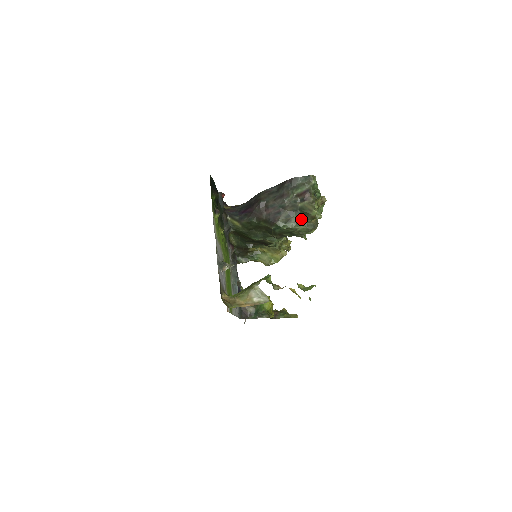
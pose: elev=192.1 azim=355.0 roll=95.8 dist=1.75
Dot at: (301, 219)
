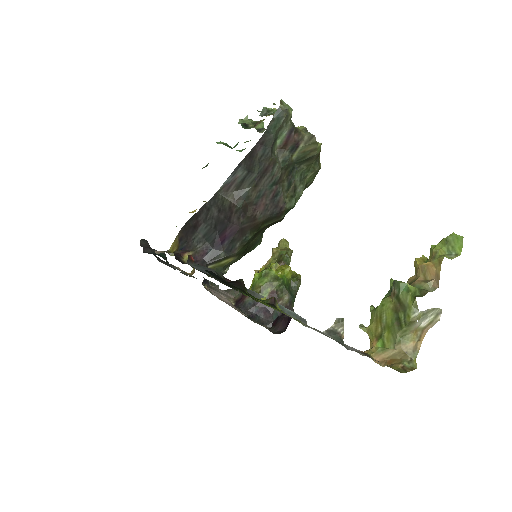
Dot at: (303, 171)
